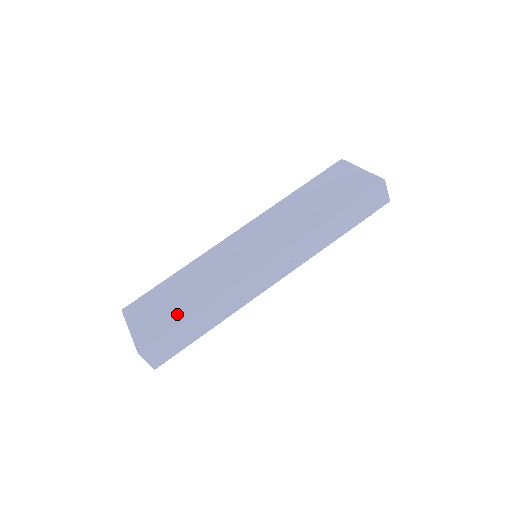
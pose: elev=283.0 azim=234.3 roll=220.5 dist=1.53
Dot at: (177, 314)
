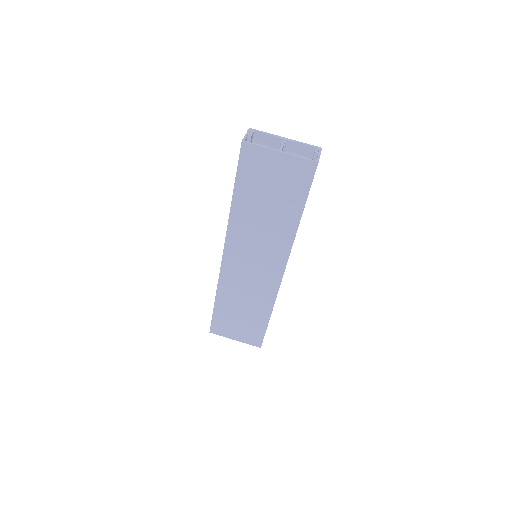
Dot at: (257, 324)
